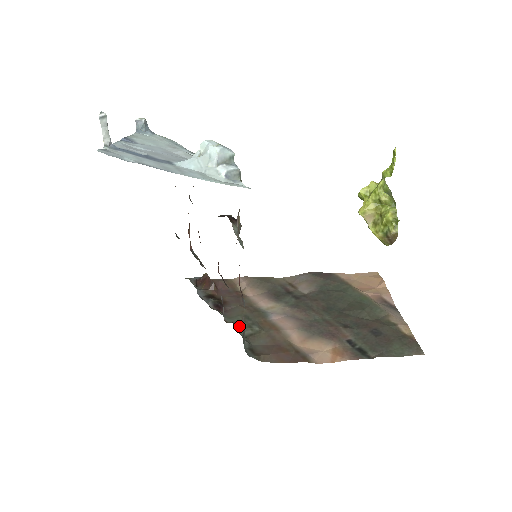
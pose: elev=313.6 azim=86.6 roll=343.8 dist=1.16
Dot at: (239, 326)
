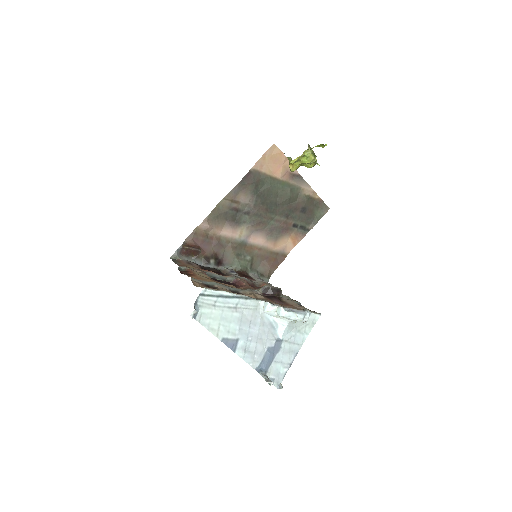
Dot at: (244, 268)
